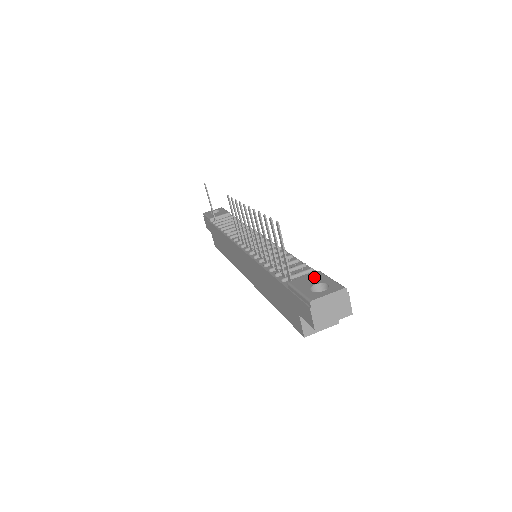
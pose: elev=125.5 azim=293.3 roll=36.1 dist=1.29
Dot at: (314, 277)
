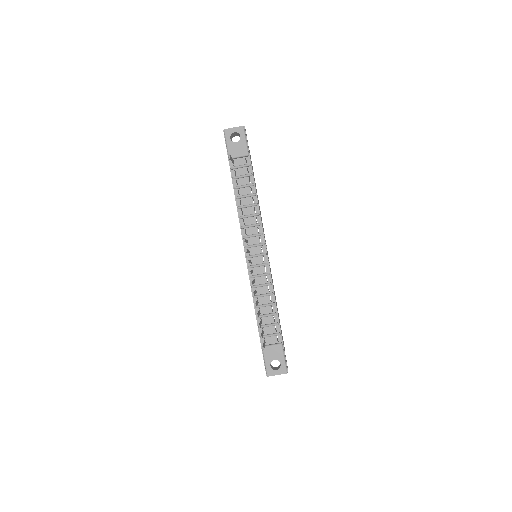
Dot at: (277, 351)
